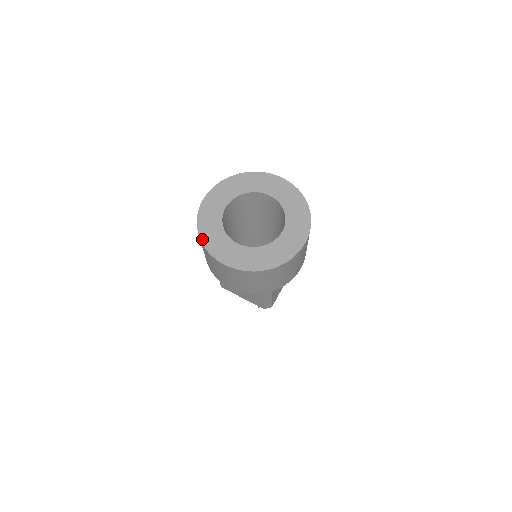
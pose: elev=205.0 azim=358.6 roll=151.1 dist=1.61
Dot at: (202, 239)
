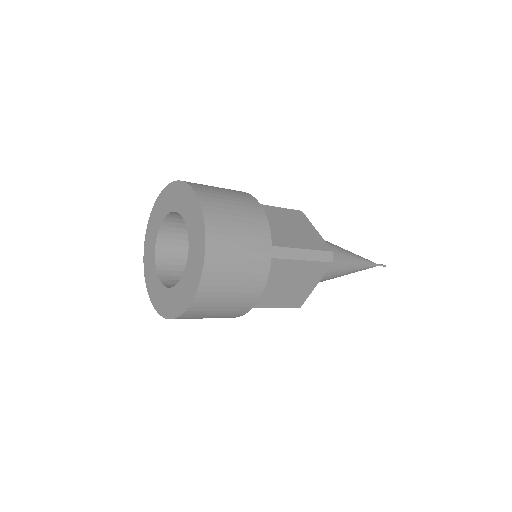
Dot at: (144, 261)
